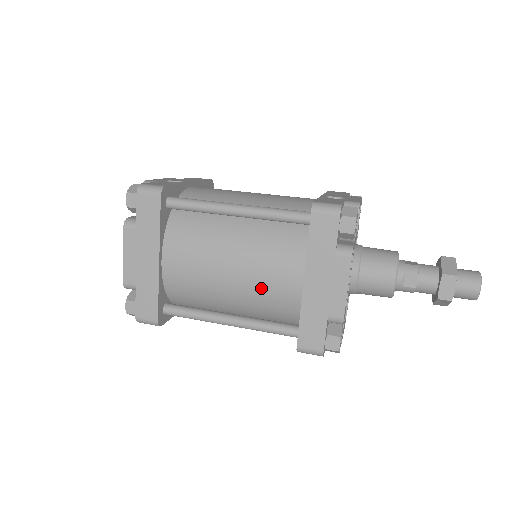
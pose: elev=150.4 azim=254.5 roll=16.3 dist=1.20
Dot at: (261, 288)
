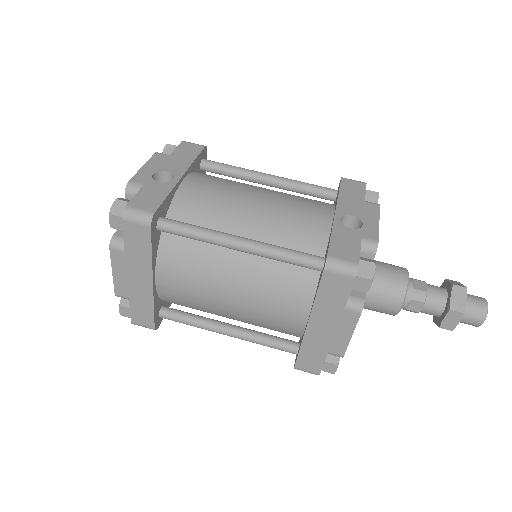
Dot at: (262, 318)
